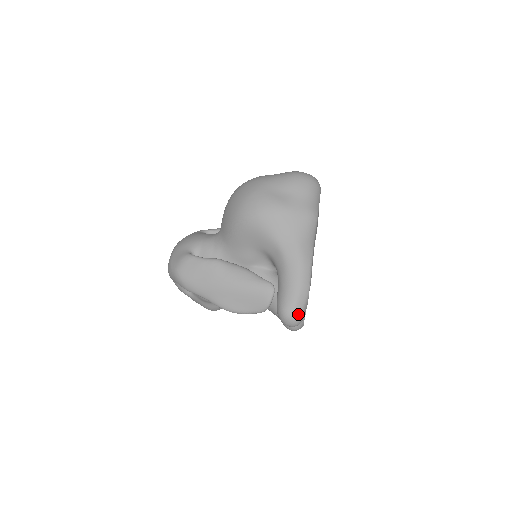
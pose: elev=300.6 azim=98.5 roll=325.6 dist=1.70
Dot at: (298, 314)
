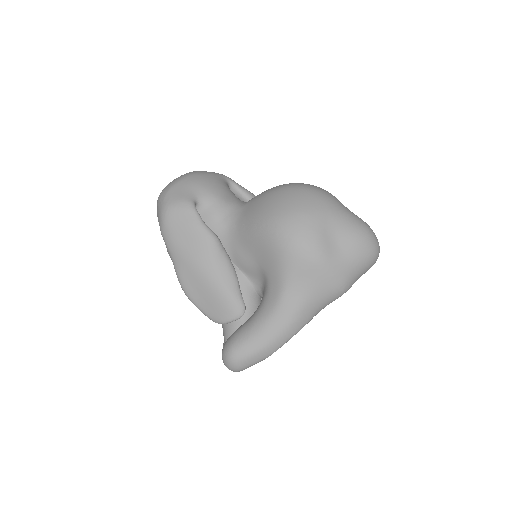
Dot at: (242, 366)
